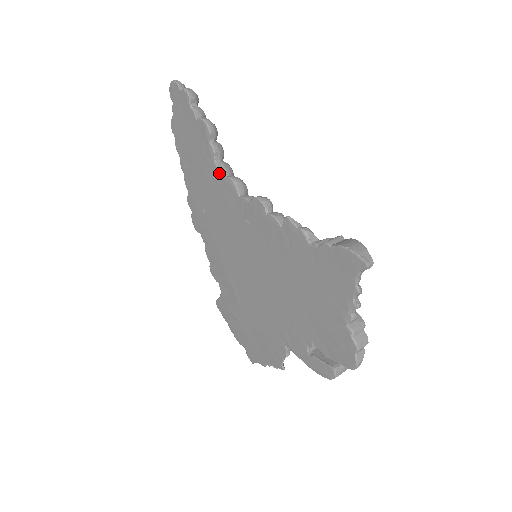
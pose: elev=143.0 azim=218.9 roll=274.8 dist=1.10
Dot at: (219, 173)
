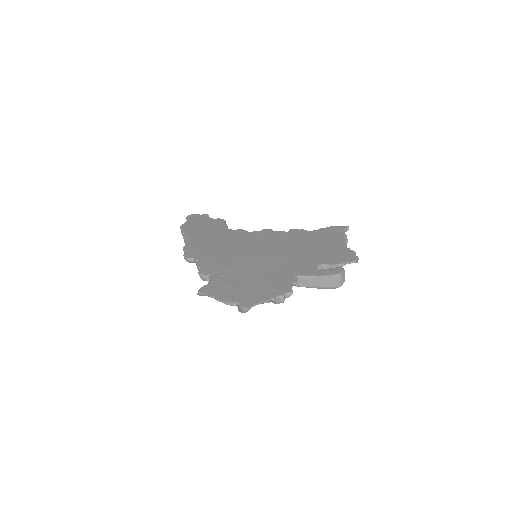
Dot at: (230, 230)
